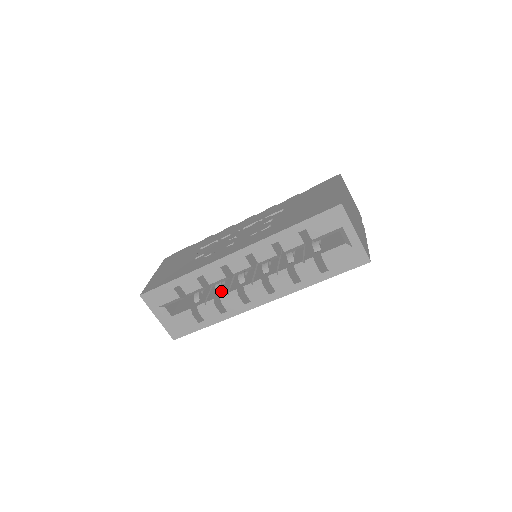
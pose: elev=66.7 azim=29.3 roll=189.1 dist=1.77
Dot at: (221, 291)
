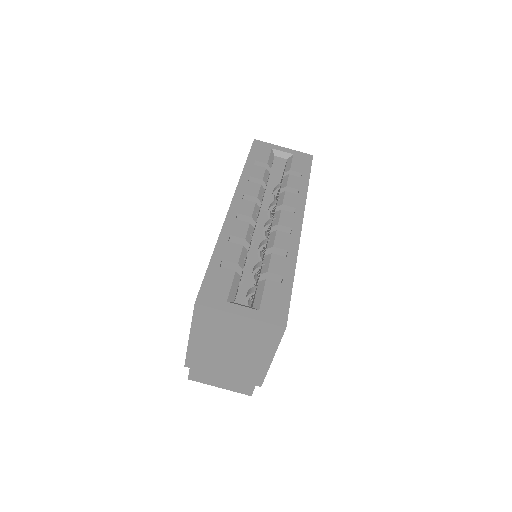
Dot at: (263, 257)
